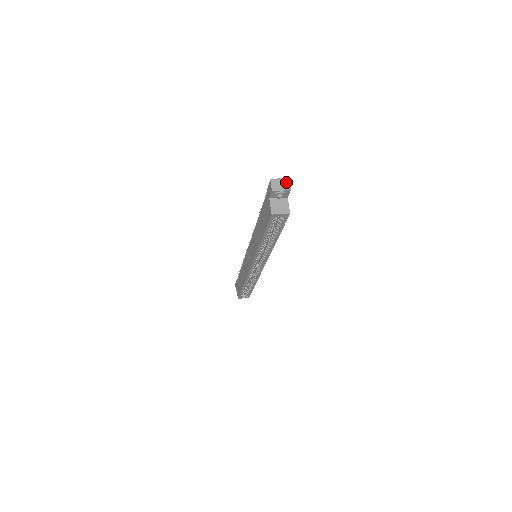
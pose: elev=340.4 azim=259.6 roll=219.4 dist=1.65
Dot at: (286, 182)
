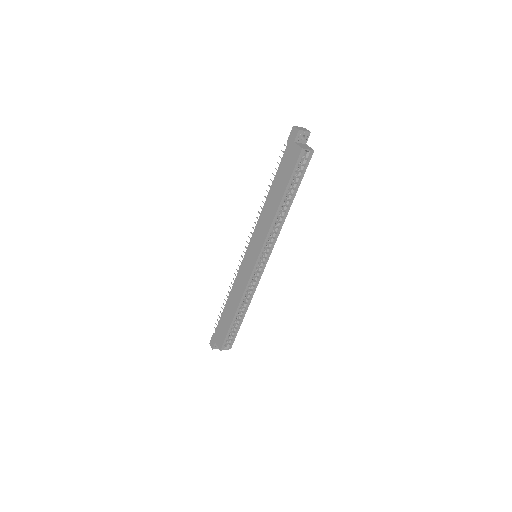
Dot at: (304, 129)
